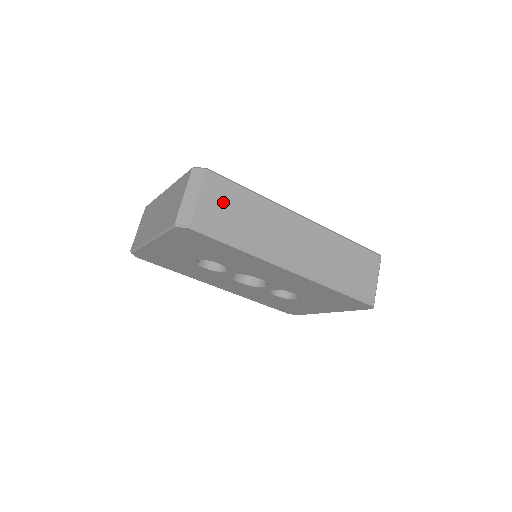
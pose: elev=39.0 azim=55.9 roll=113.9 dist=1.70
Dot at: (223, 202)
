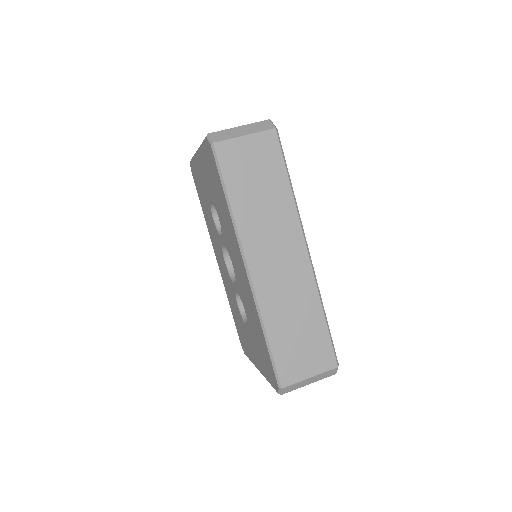
Dot at: (258, 161)
